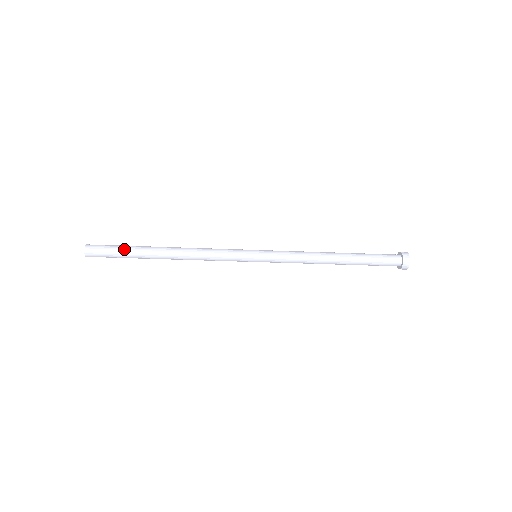
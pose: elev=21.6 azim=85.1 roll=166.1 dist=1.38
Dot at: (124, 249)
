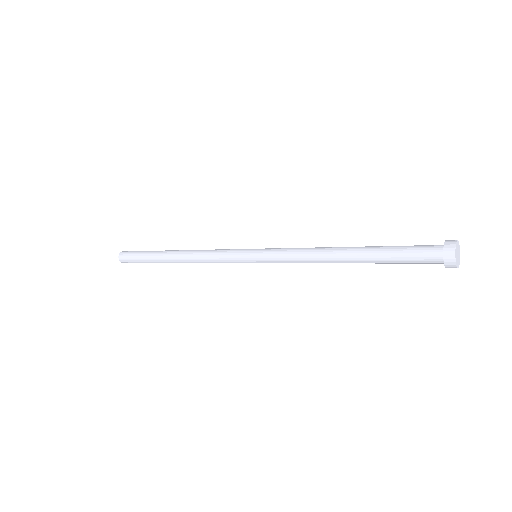
Dot at: (145, 261)
